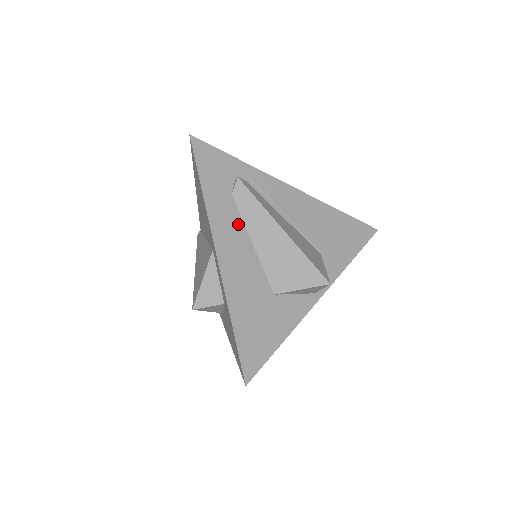
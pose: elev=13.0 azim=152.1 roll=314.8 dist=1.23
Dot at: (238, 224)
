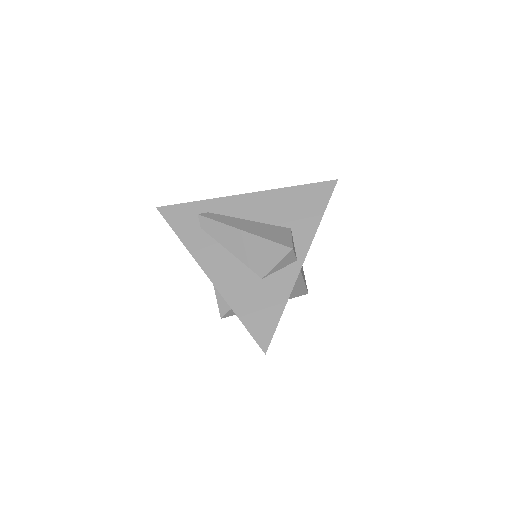
Dot at: (213, 245)
